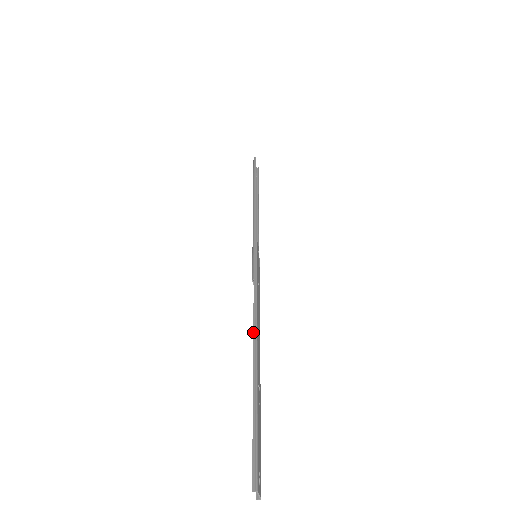
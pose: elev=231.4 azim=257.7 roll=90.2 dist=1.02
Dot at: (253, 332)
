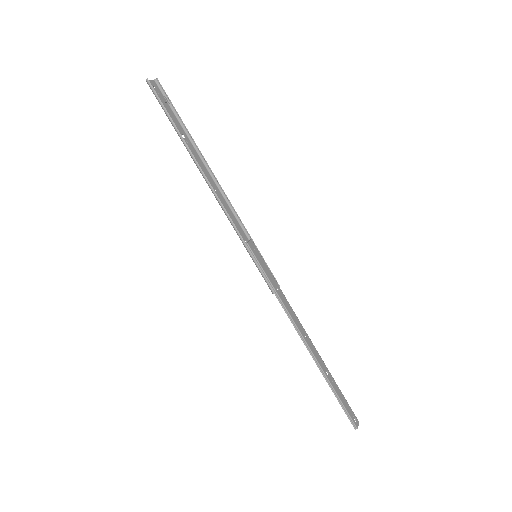
Dot at: occluded
